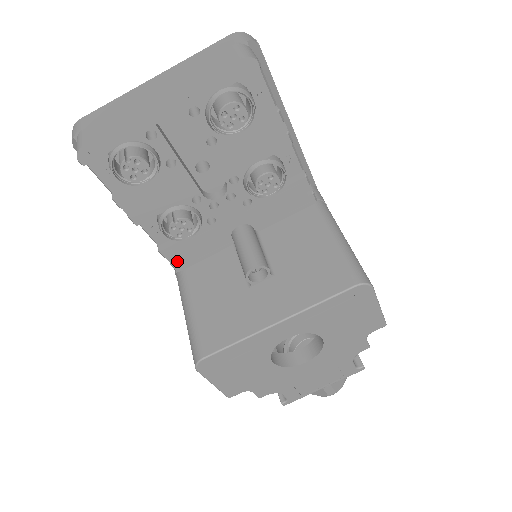
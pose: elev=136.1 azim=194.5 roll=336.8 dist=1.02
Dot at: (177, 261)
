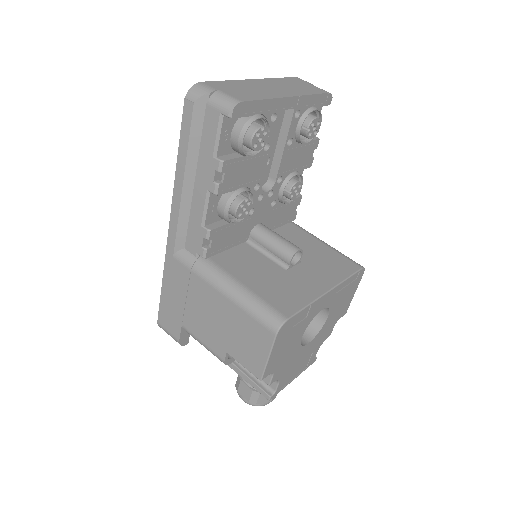
Dot at: (212, 246)
